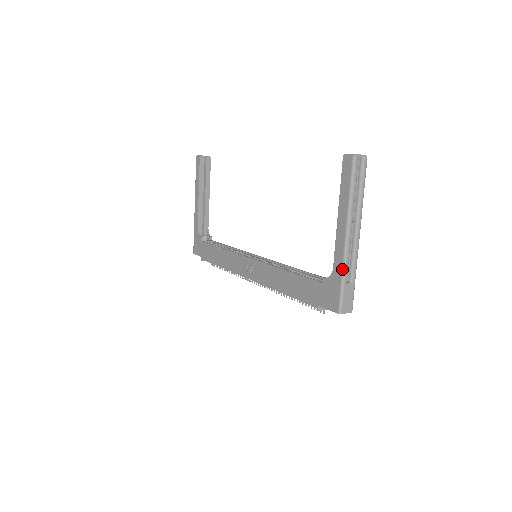
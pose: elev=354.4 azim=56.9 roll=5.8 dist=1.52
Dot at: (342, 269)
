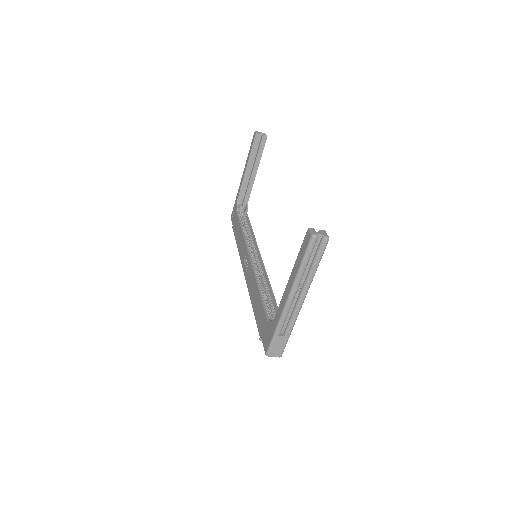
Dot at: (277, 323)
